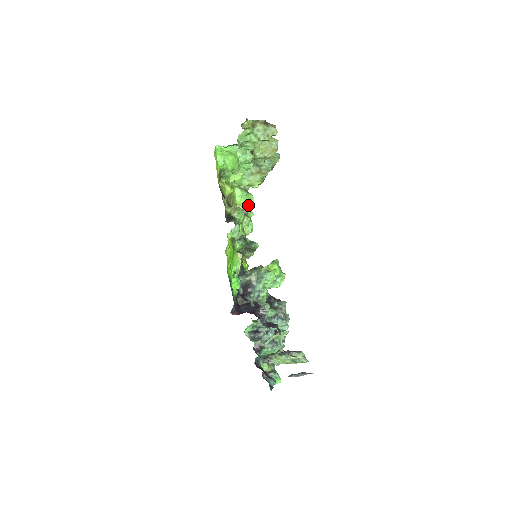
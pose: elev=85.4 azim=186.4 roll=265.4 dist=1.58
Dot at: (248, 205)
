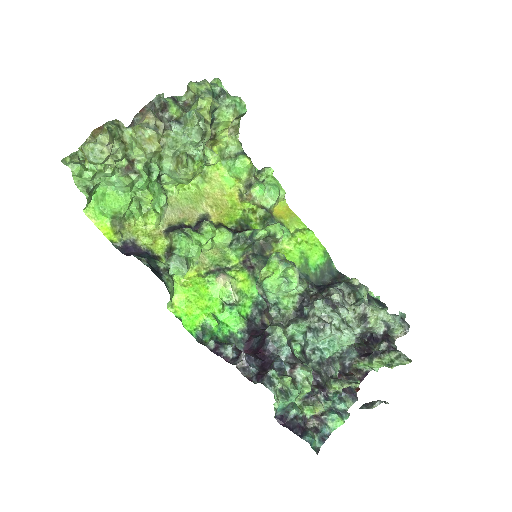
Dot at: (248, 171)
